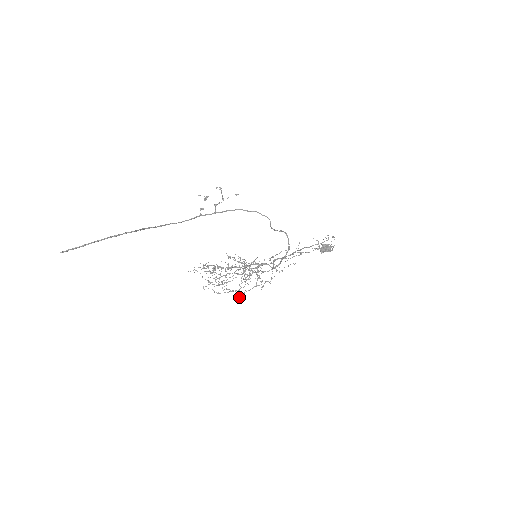
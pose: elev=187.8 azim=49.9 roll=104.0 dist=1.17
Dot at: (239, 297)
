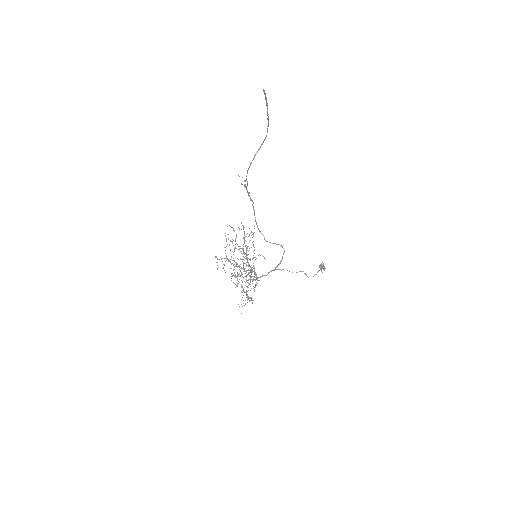
Dot at: occluded
